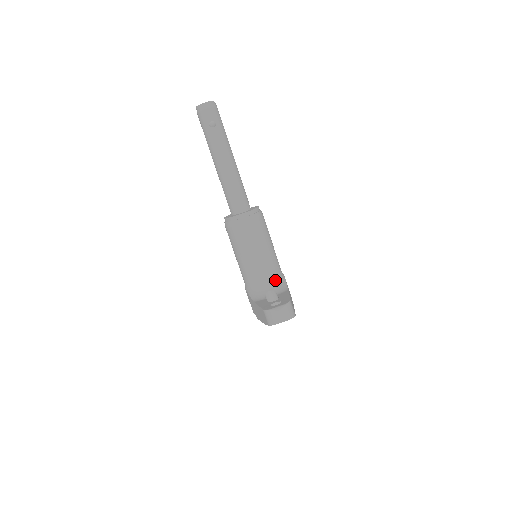
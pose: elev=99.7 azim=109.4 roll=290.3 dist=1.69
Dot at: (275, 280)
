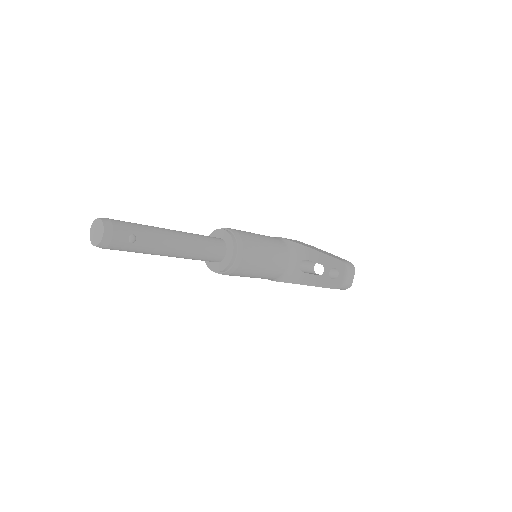
Dot at: (291, 253)
